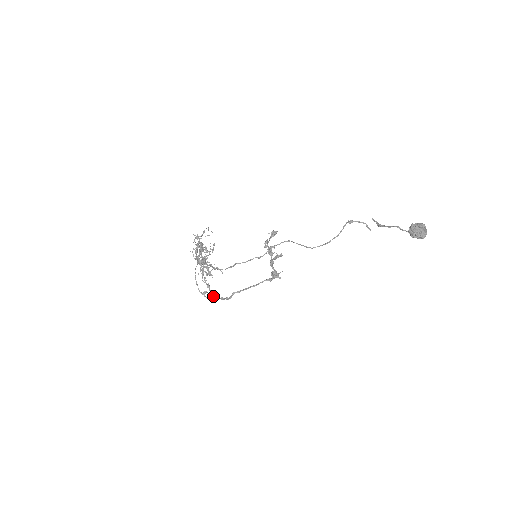
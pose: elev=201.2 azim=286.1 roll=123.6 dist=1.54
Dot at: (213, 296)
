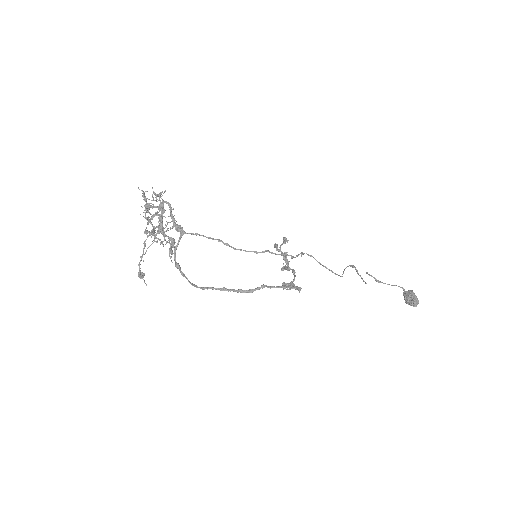
Dot at: occluded
